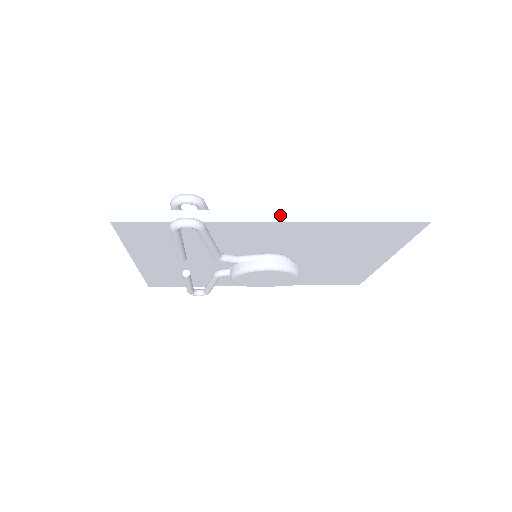
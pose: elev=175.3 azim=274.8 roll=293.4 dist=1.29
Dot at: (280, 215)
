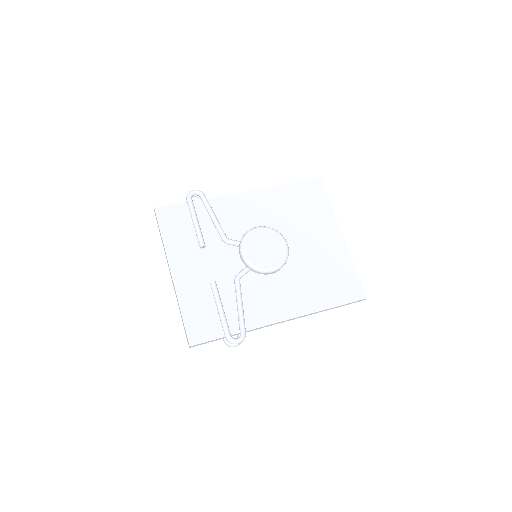
Dot at: occluded
